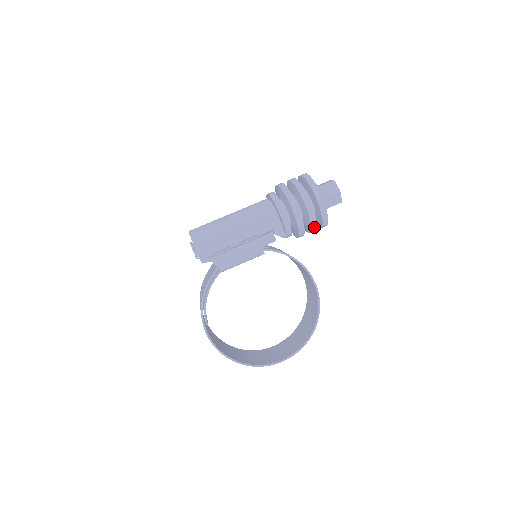
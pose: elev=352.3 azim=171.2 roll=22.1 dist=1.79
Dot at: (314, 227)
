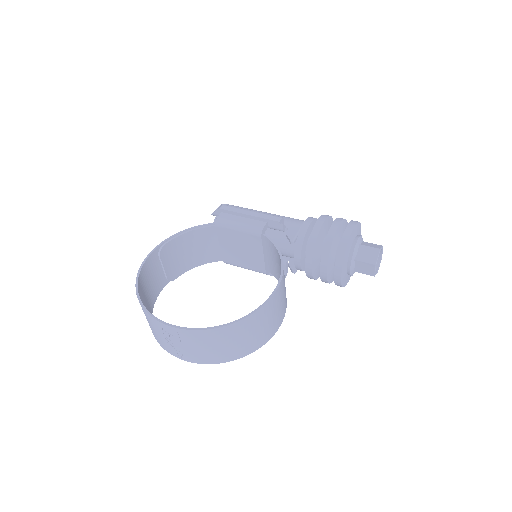
Dot at: (326, 253)
